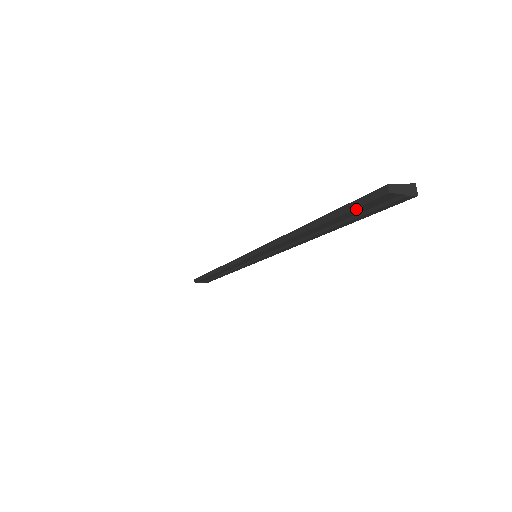
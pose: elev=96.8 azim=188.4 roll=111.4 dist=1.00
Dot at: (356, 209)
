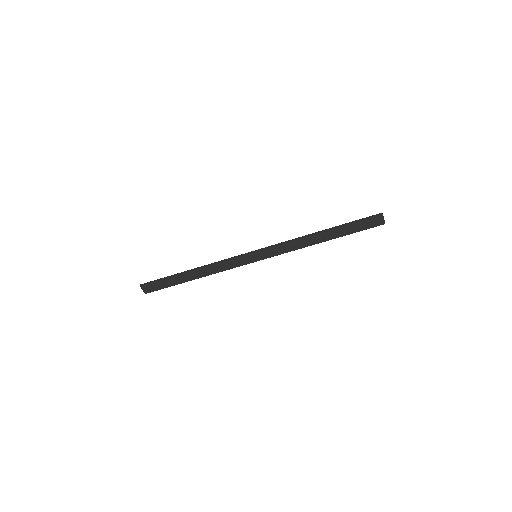
Dot at: (362, 221)
